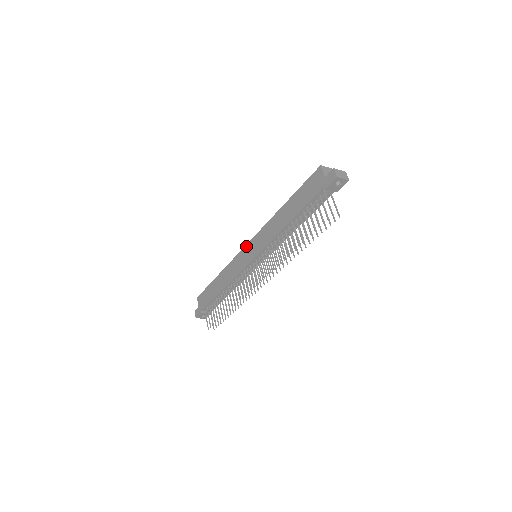
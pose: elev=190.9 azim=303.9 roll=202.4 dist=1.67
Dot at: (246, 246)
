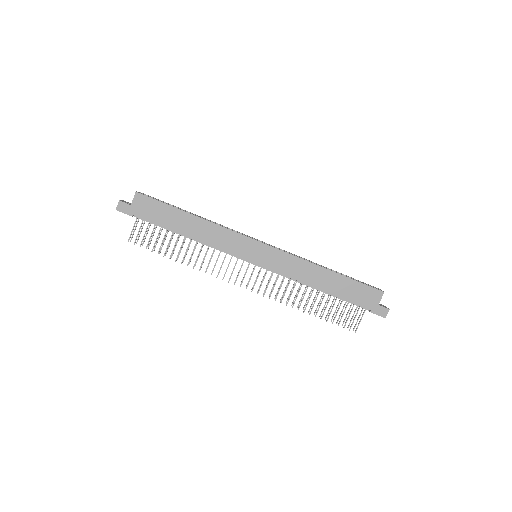
Dot at: (259, 243)
